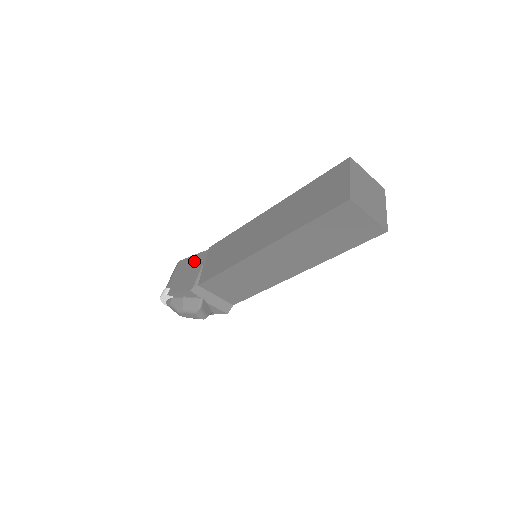
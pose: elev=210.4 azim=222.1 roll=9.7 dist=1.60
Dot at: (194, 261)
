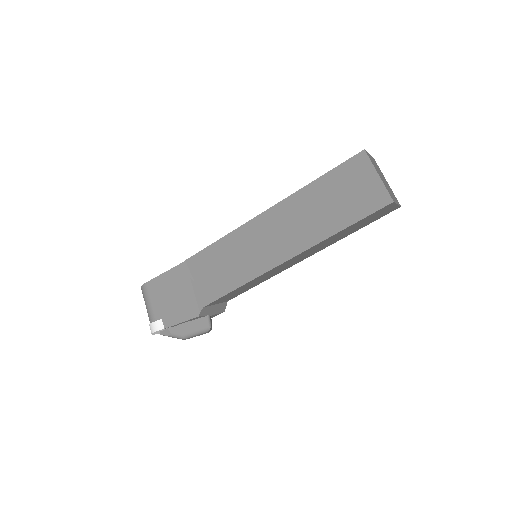
Dot at: (173, 280)
